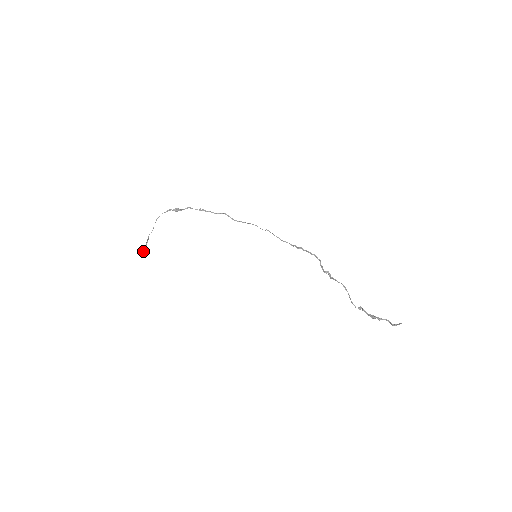
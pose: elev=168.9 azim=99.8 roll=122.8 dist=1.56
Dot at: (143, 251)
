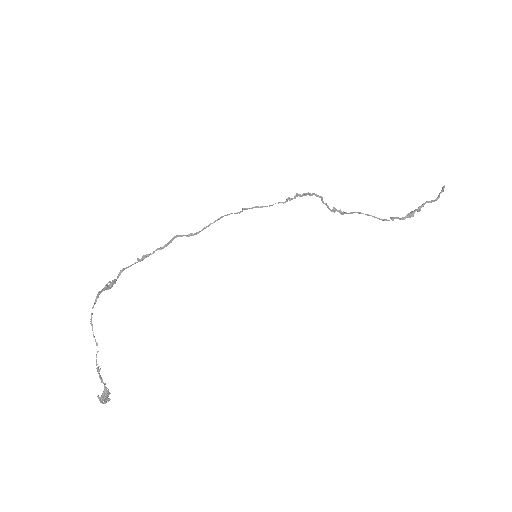
Dot at: (104, 397)
